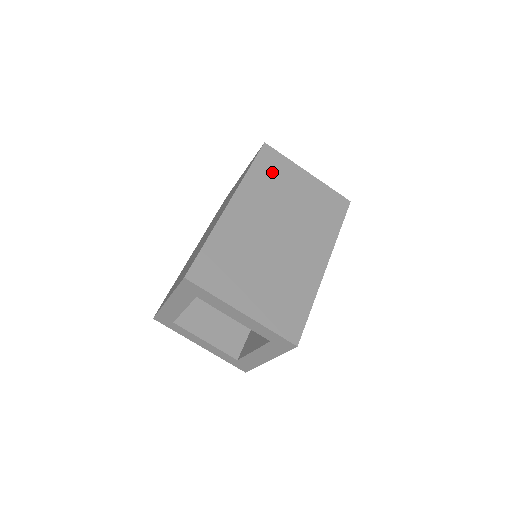
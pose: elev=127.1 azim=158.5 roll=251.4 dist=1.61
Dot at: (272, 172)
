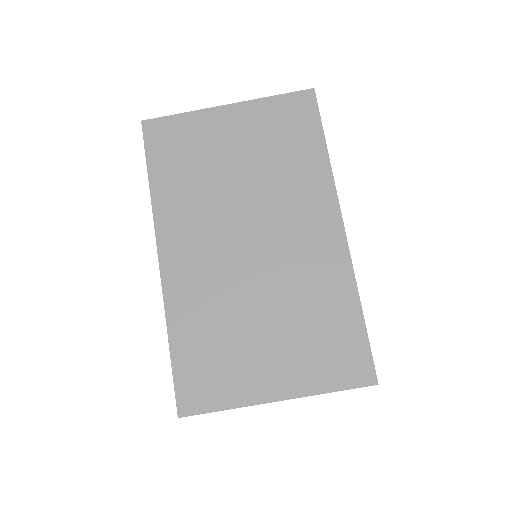
Dot at: occluded
